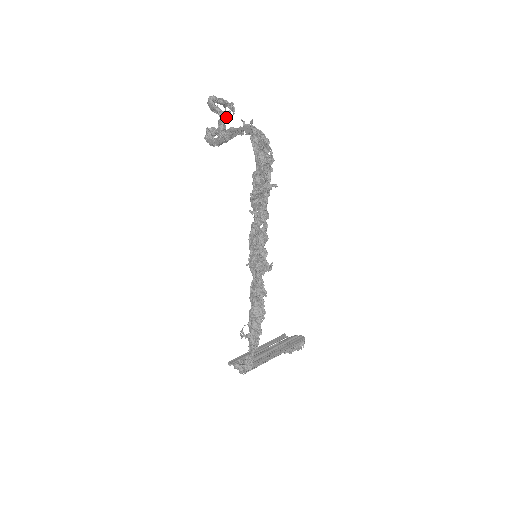
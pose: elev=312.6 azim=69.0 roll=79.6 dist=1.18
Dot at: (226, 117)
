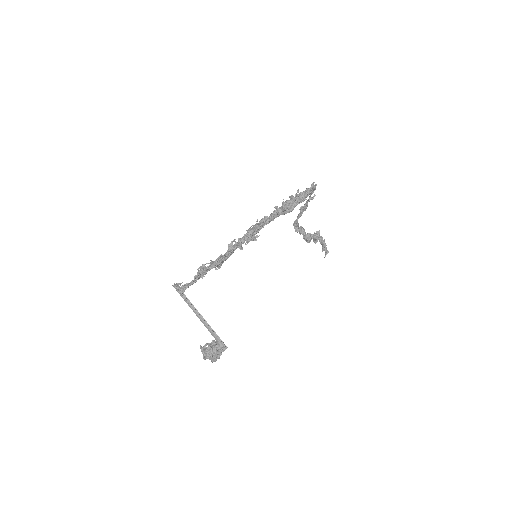
Dot at: (316, 233)
